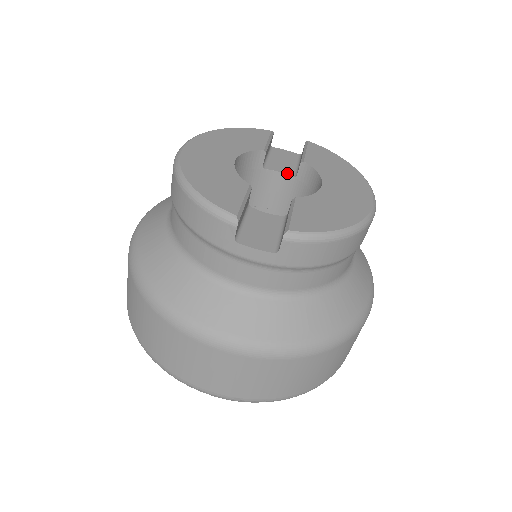
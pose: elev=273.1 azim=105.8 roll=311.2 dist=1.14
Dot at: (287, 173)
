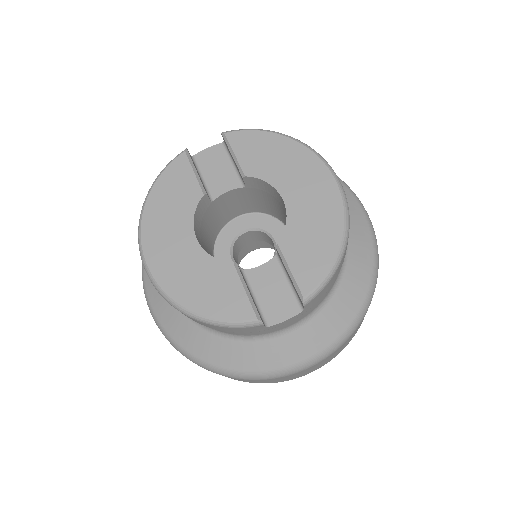
Dot at: (234, 187)
